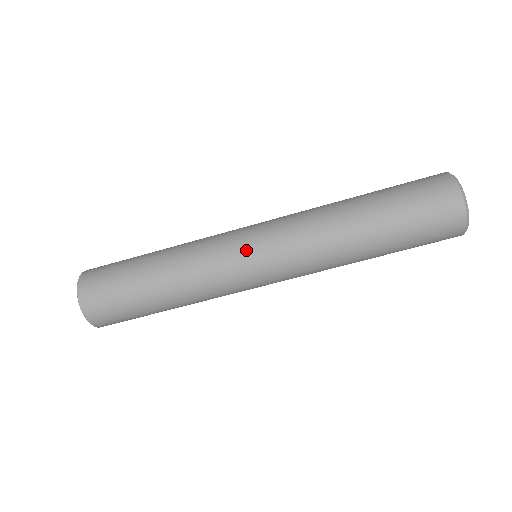
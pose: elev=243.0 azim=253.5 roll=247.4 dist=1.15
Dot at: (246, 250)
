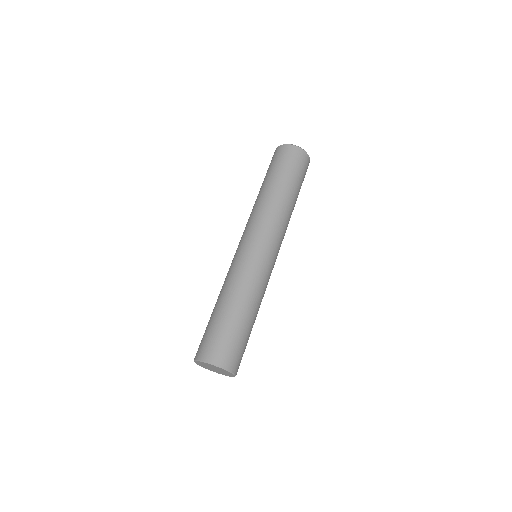
Dot at: (241, 248)
